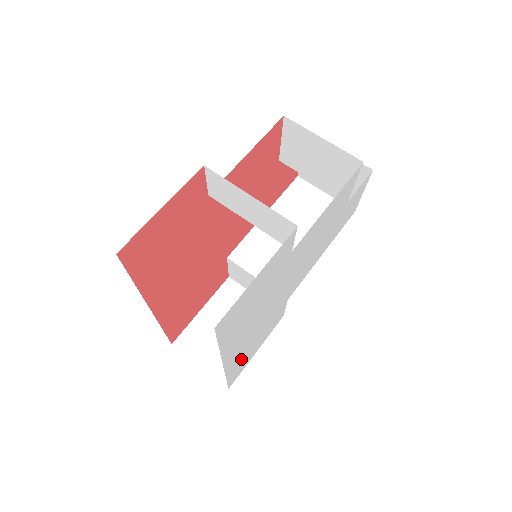
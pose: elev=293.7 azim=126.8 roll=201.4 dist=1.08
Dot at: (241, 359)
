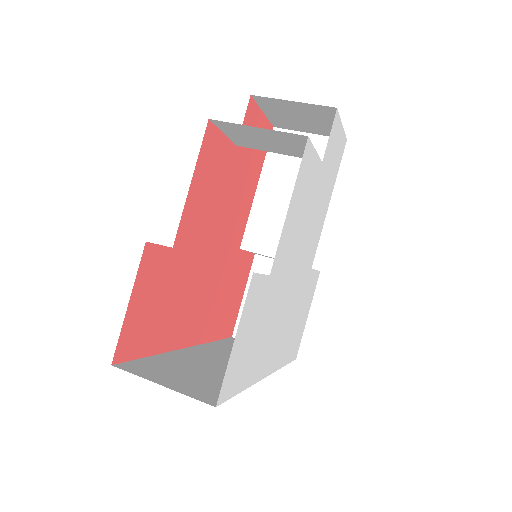
Dot at: (289, 344)
